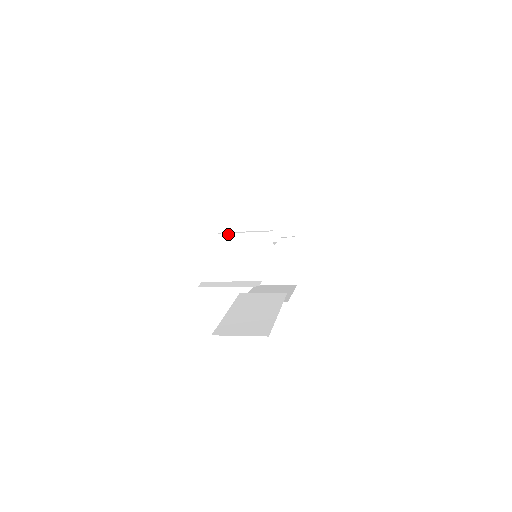
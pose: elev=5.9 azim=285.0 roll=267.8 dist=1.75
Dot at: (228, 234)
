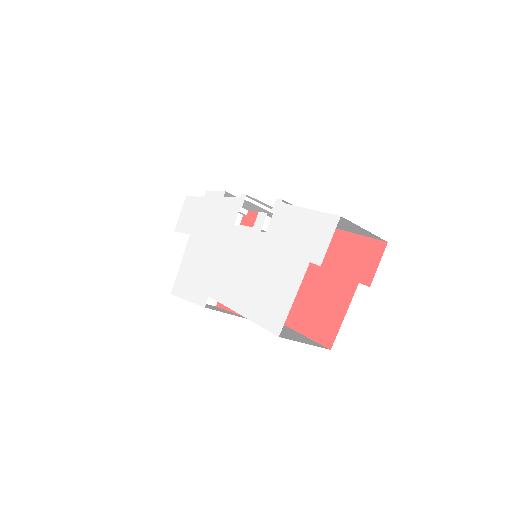
Dot at: occluded
